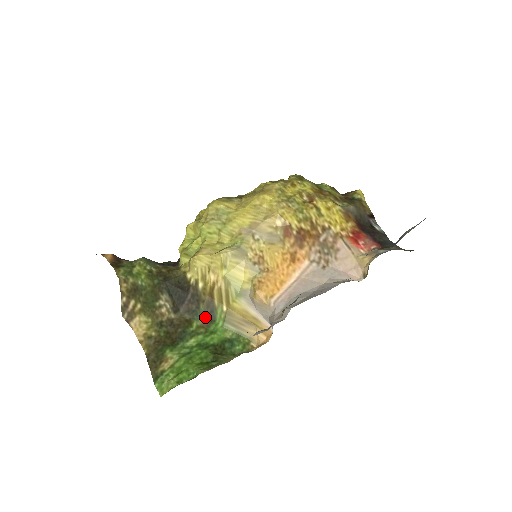
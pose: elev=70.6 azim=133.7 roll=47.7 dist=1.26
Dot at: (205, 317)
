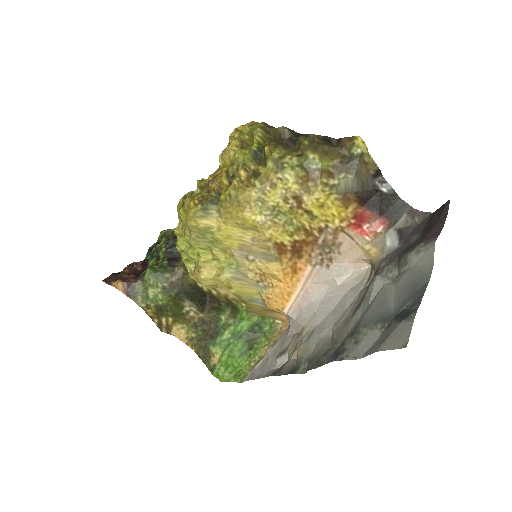
Dot at: (229, 310)
